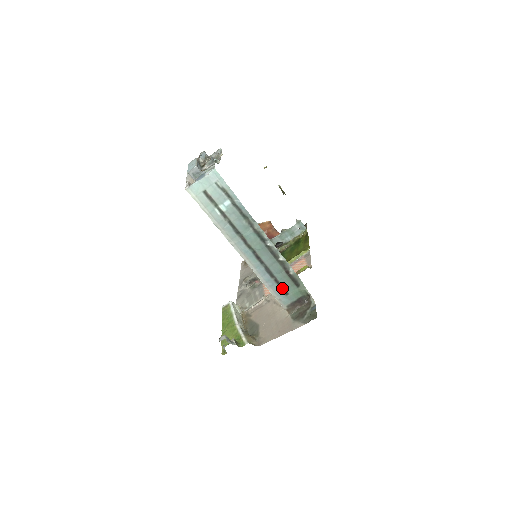
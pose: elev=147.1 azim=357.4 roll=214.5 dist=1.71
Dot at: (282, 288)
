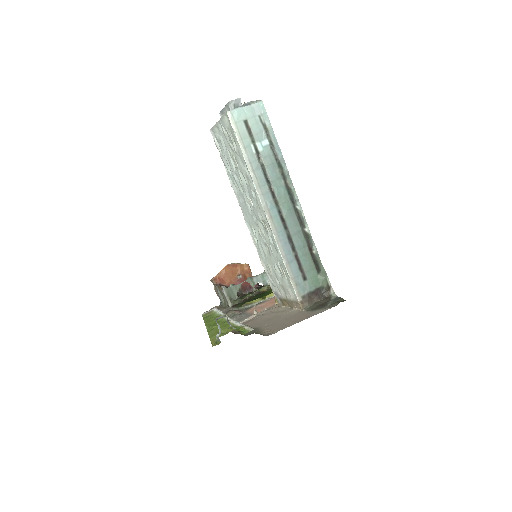
Dot at: (301, 269)
